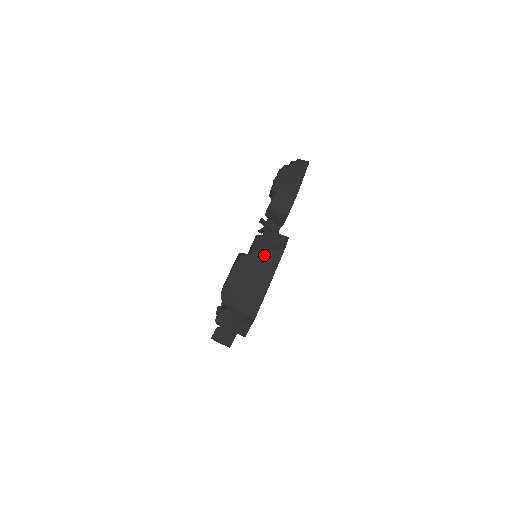
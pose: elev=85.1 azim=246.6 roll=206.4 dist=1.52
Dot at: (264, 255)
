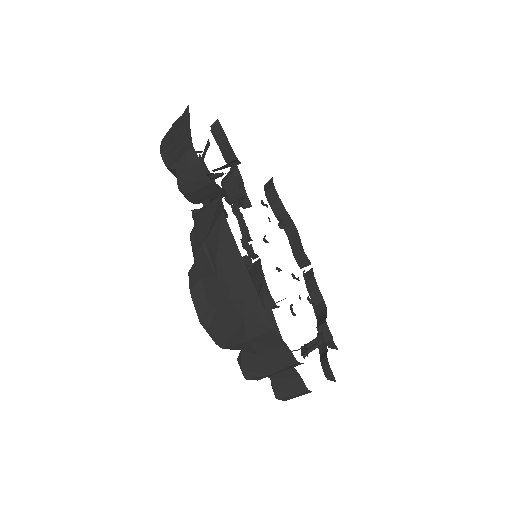
Dot at: (208, 245)
